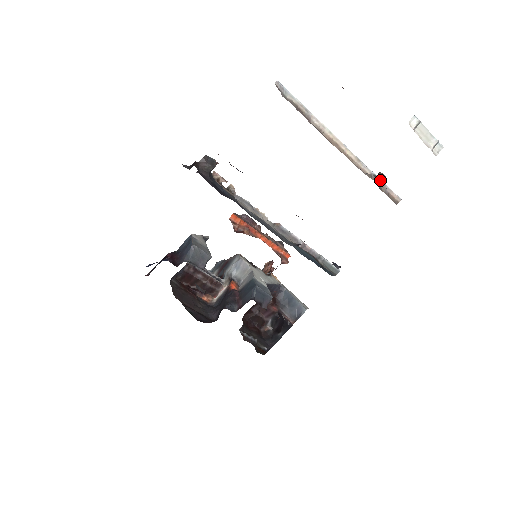
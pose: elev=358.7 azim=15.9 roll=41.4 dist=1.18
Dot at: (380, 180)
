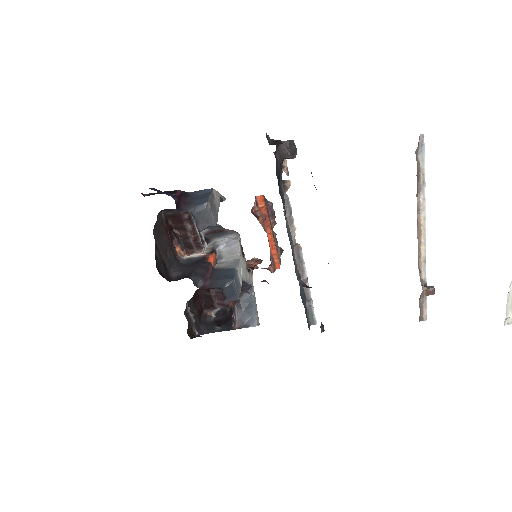
Dot at: (428, 293)
